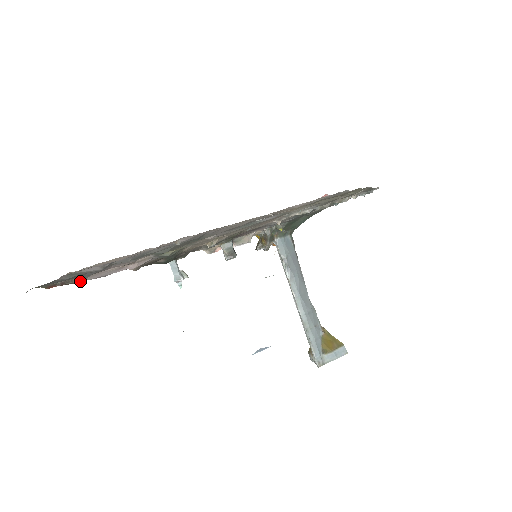
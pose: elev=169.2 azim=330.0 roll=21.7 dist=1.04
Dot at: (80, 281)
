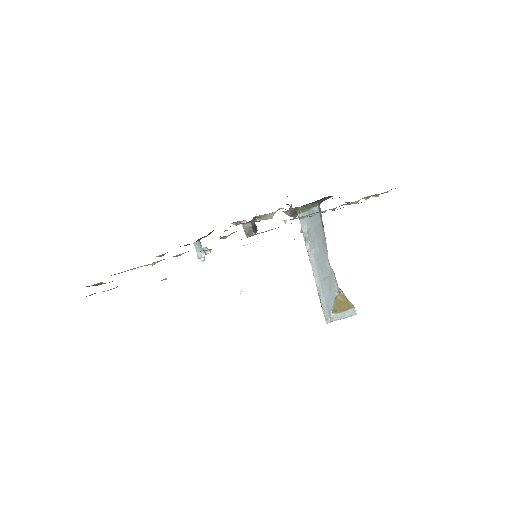
Dot at: occluded
